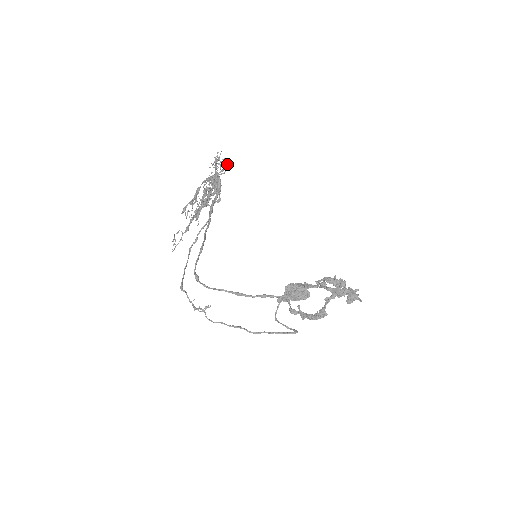
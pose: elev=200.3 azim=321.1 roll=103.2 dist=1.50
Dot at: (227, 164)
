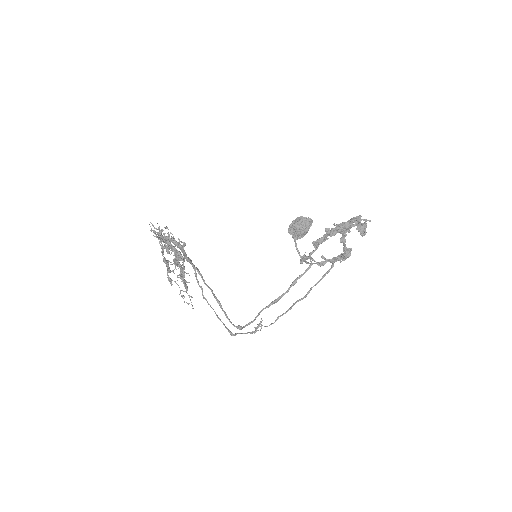
Dot at: occluded
